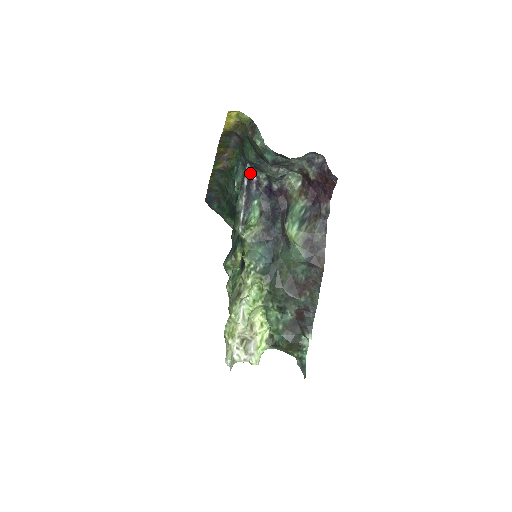
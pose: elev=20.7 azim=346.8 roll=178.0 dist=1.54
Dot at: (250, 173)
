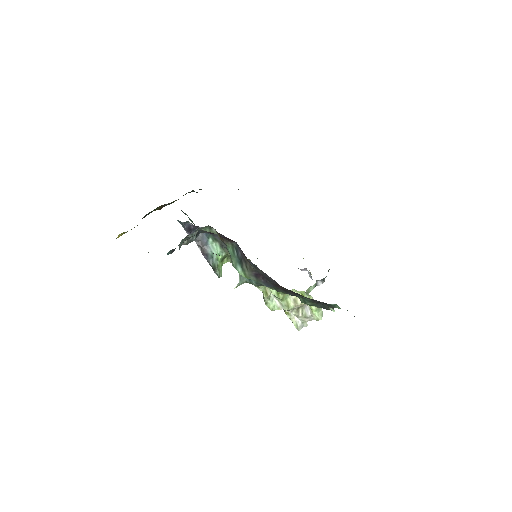
Dot at: (185, 226)
